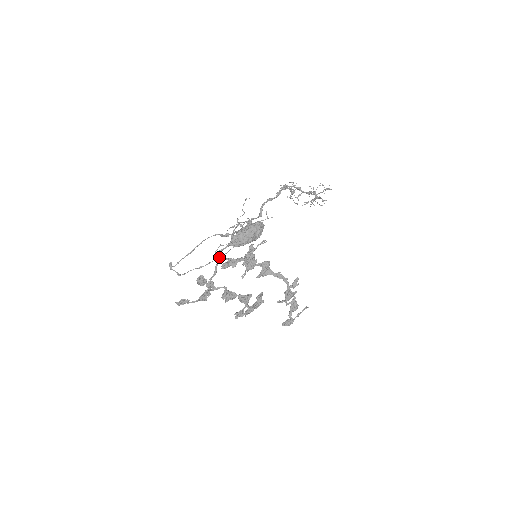
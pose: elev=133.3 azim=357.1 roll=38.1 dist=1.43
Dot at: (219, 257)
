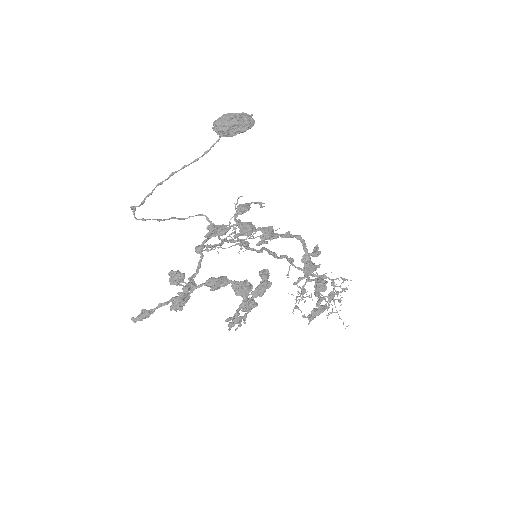
Dot at: (203, 242)
